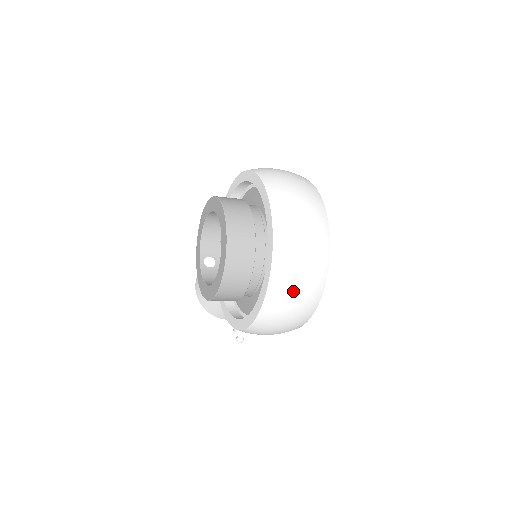
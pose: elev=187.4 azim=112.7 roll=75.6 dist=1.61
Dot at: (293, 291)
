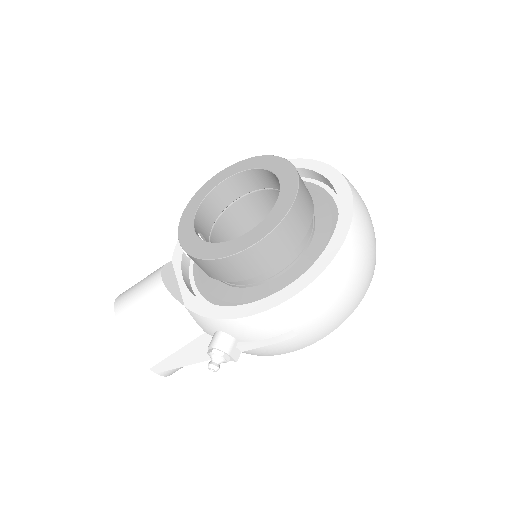
Dot at: (365, 251)
